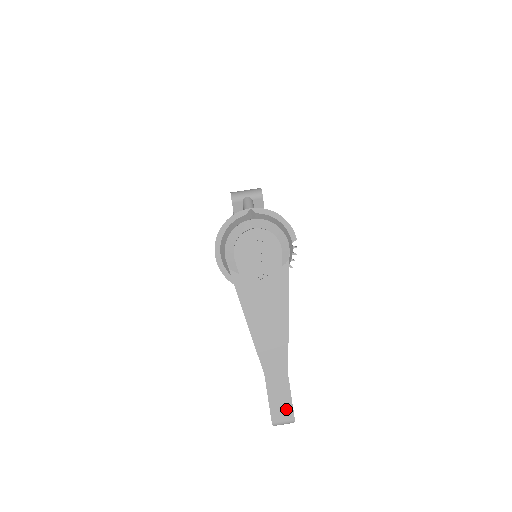
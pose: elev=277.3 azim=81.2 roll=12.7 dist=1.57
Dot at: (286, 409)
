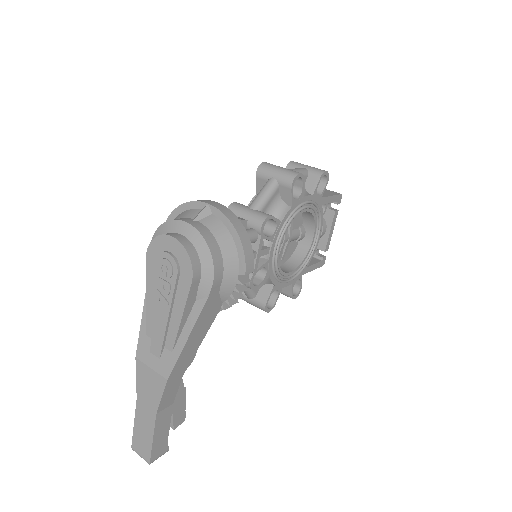
Dot at: (145, 447)
